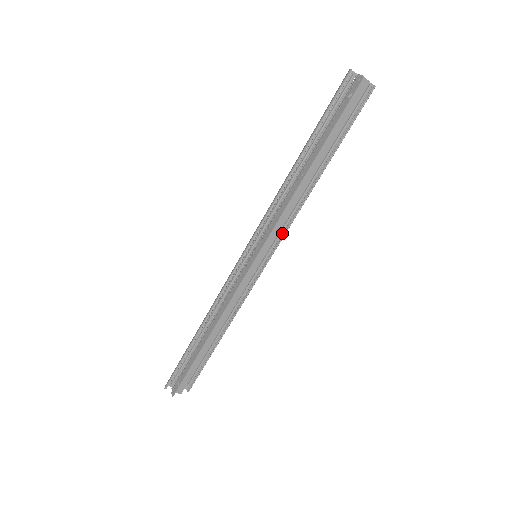
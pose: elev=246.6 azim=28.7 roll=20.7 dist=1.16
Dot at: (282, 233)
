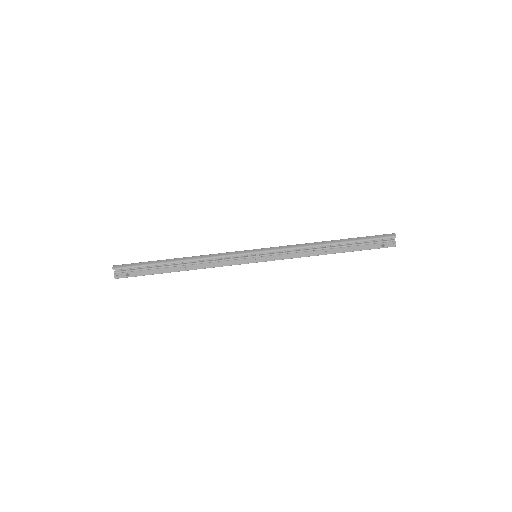
Dot at: occluded
